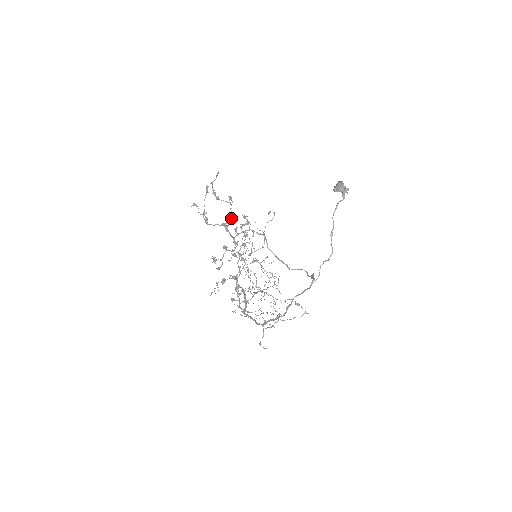
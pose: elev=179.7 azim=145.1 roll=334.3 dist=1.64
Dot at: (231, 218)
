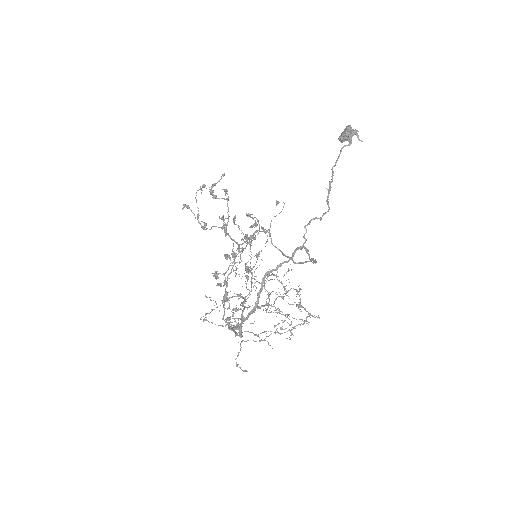
Dot at: (229, 216)
